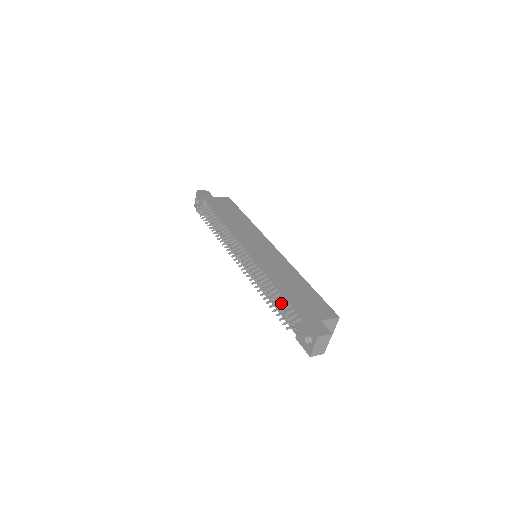
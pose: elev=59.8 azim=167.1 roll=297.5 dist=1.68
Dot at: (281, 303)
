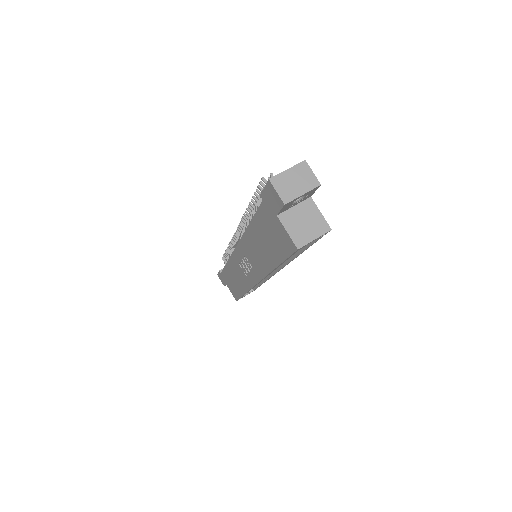
Dot at: occluded
